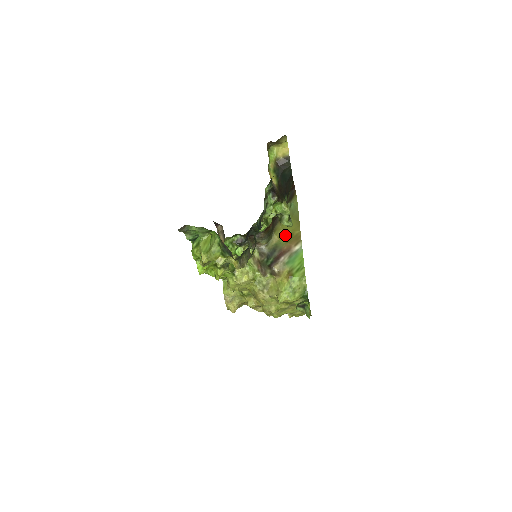
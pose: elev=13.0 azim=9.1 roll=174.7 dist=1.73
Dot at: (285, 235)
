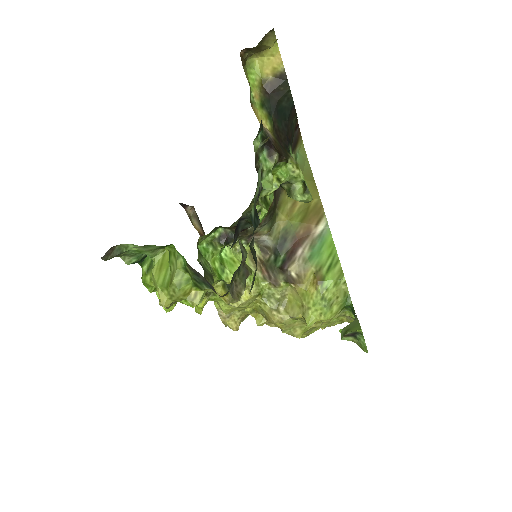
Dot at: (297, 210)
